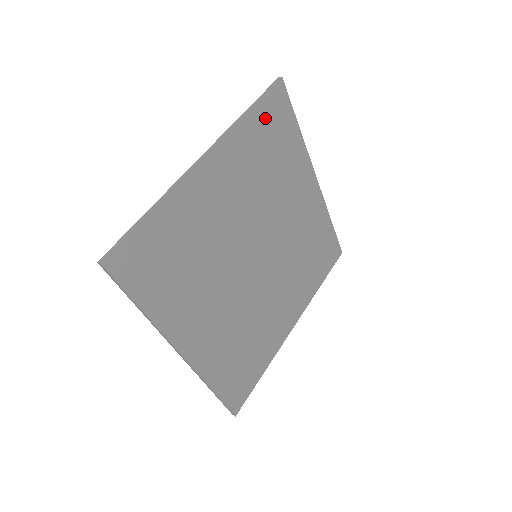
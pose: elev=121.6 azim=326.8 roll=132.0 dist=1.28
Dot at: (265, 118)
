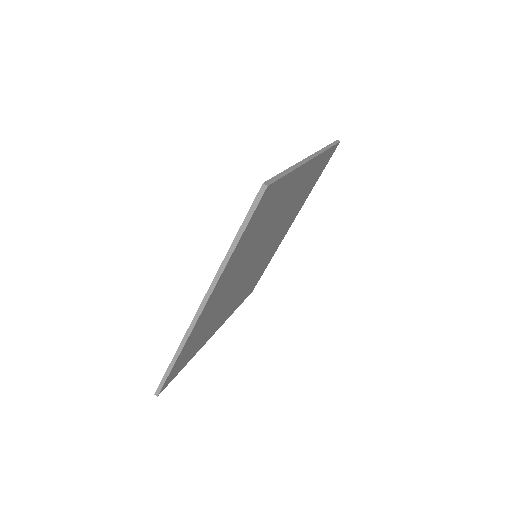
Dot at: (324, 160)
